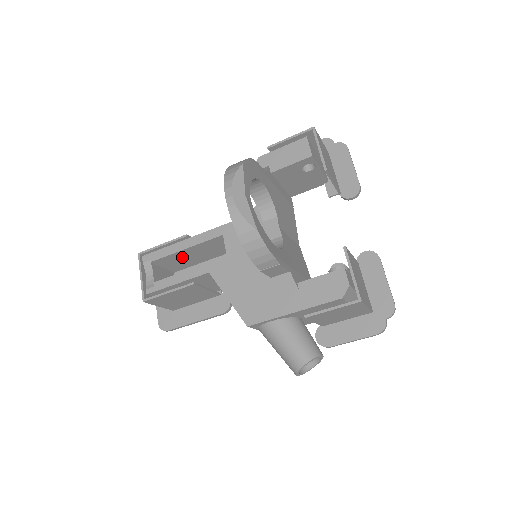
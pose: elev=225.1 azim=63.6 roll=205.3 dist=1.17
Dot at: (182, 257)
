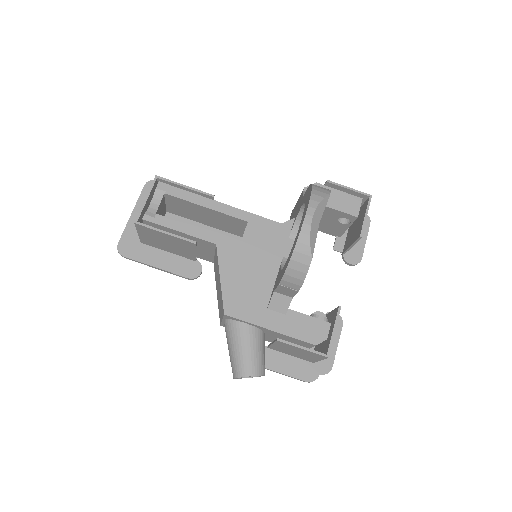
Dot at: (193, 209)
